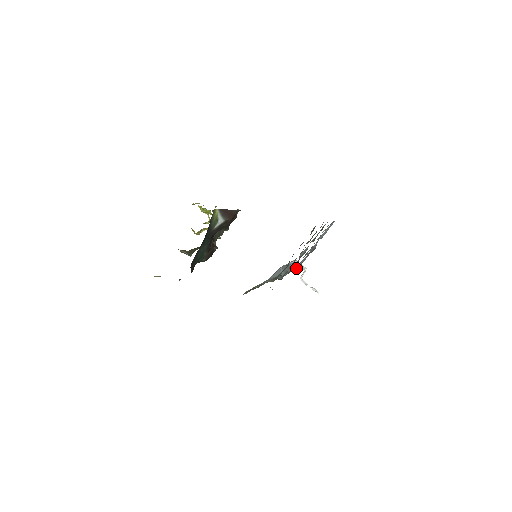
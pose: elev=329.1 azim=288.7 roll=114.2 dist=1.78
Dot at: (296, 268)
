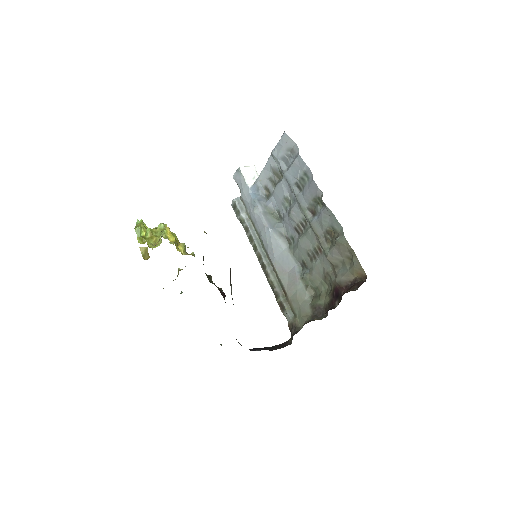
Dot at: (264, 197)
